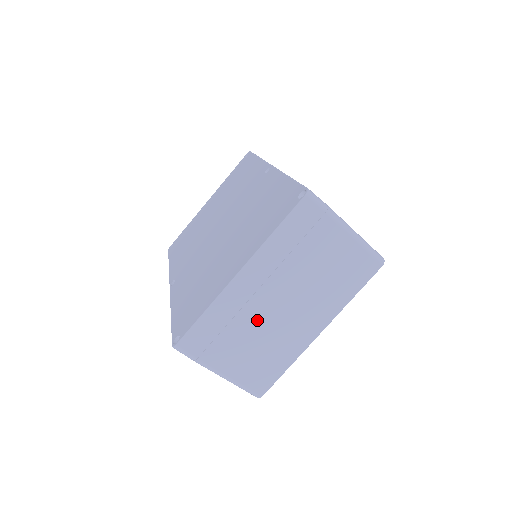
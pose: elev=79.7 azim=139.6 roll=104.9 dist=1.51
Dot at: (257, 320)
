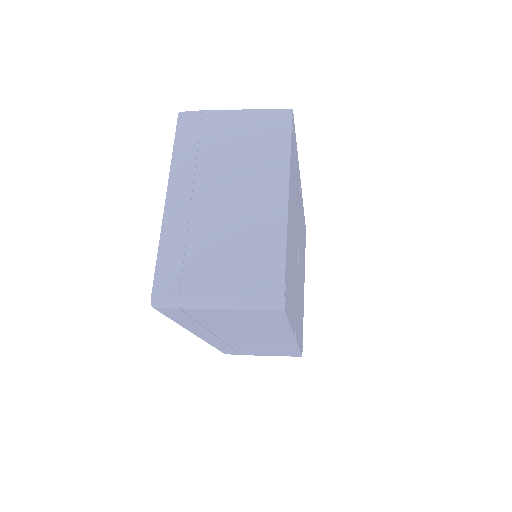
Dot at: (212, 226)
